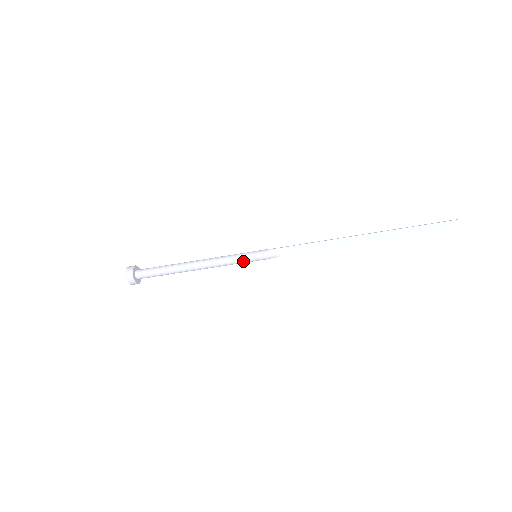
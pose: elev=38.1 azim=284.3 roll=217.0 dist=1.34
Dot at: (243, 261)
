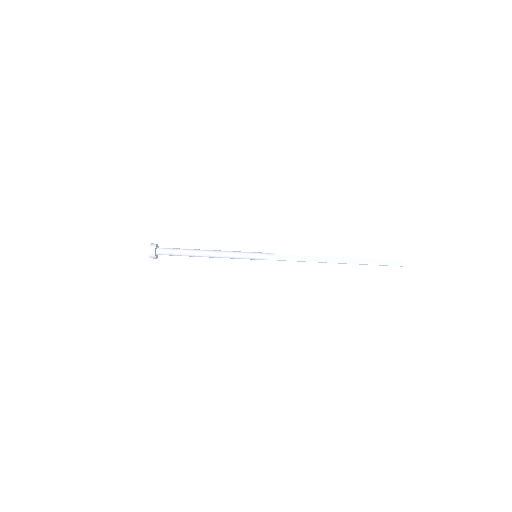
Dot at: (246, 256)
